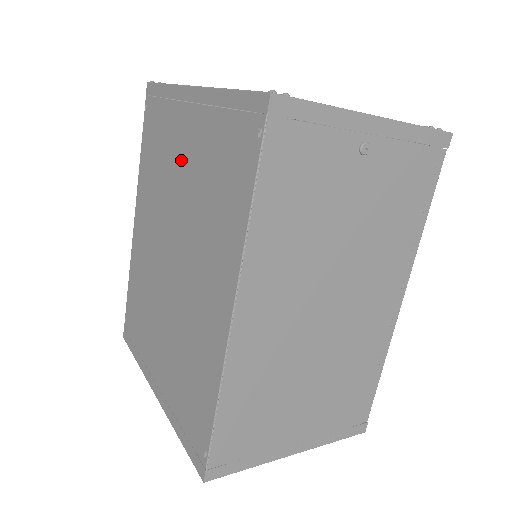
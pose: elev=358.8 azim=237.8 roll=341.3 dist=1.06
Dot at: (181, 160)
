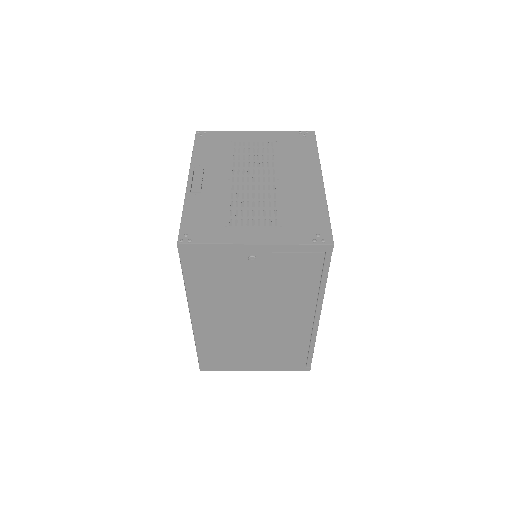
Dot at: occluded
